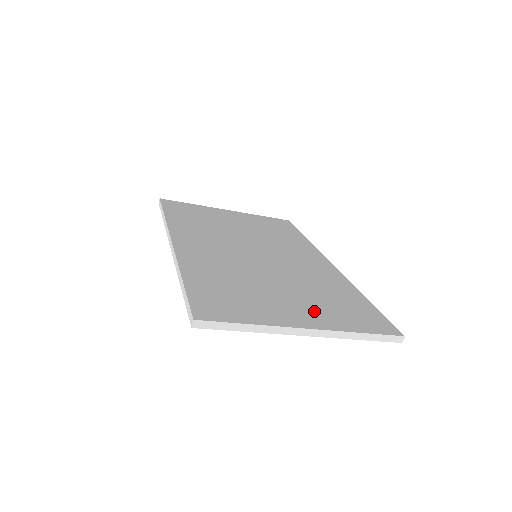
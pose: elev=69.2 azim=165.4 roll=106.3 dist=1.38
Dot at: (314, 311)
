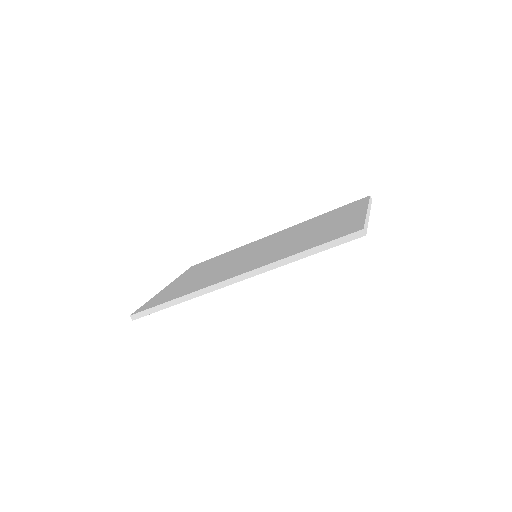
Dot at: (341, 219)
